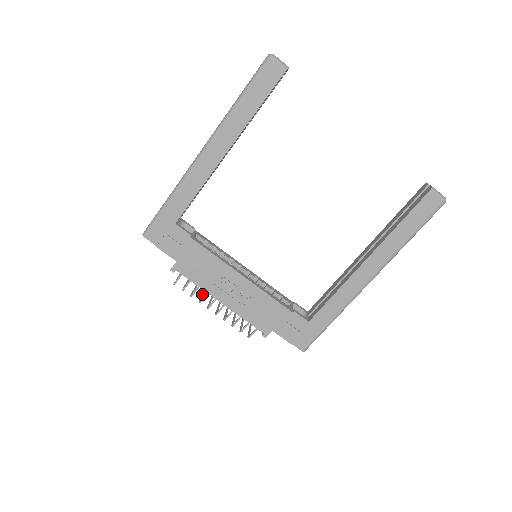
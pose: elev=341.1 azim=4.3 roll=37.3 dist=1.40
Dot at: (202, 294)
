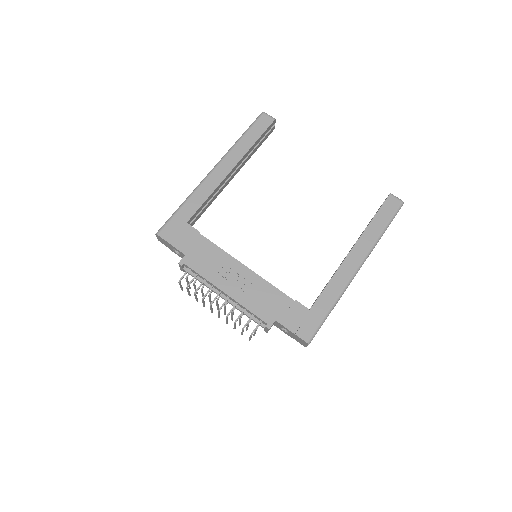
Dot at: occluded
